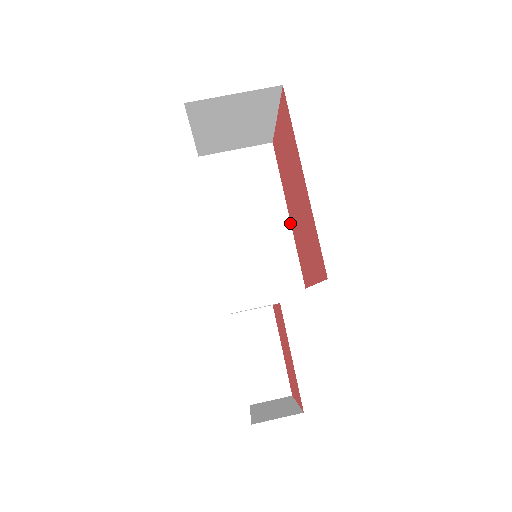
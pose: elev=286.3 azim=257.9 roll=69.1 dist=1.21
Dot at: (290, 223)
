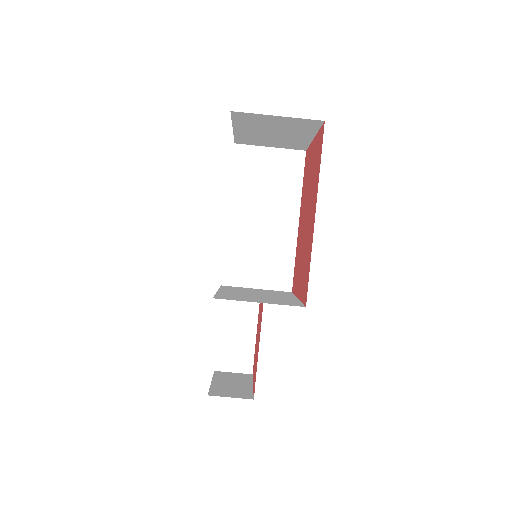
Dot at: (298, 230)
